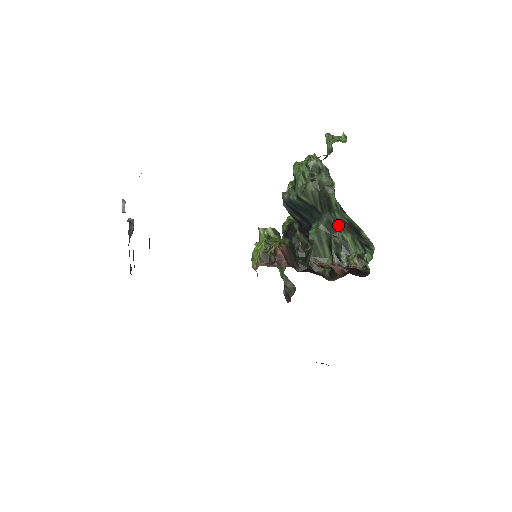
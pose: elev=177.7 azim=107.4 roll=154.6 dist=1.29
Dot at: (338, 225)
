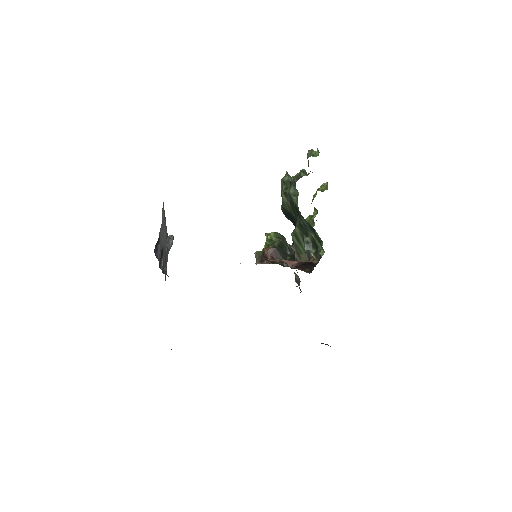
Dot at: (306, 227)
